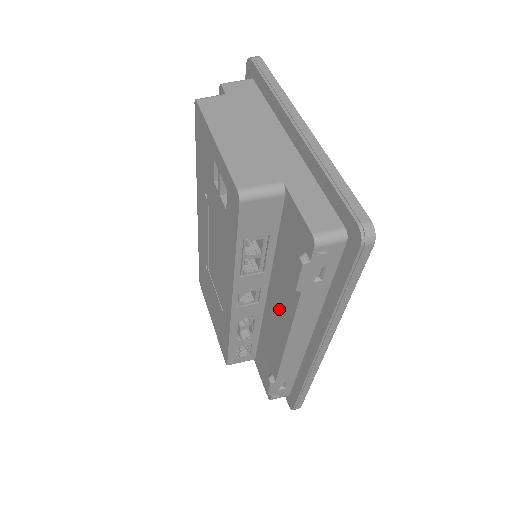
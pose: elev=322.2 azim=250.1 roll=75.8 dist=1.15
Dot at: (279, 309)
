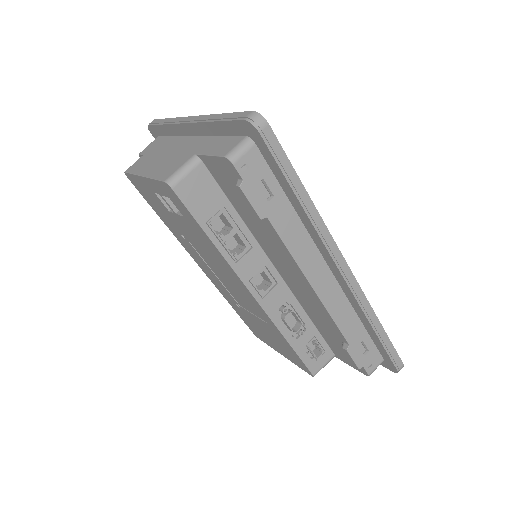
Dot at: (285, 265)
